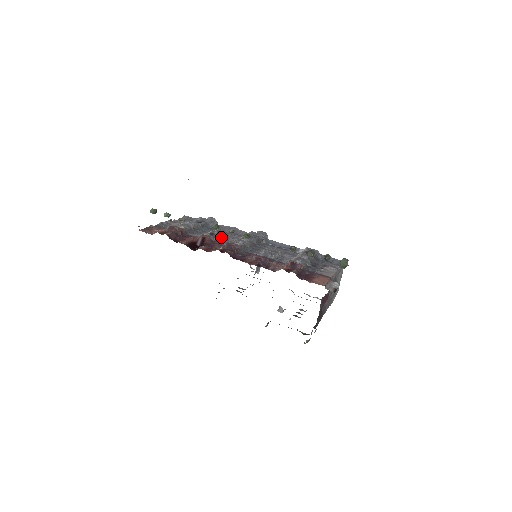
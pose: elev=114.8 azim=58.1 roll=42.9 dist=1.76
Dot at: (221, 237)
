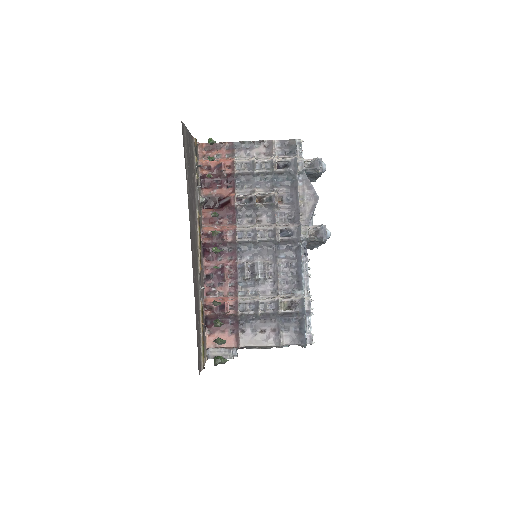
Dot at: (260, 207)
